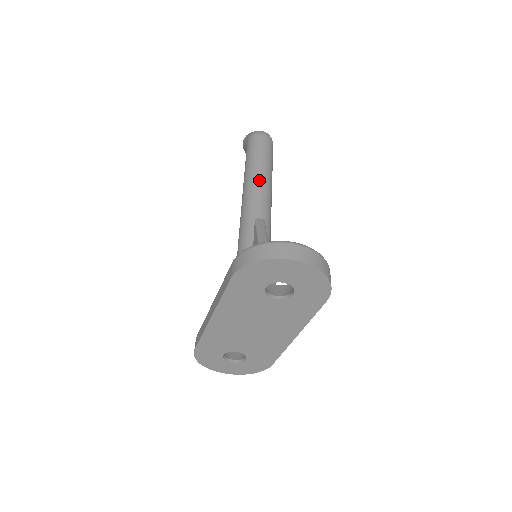
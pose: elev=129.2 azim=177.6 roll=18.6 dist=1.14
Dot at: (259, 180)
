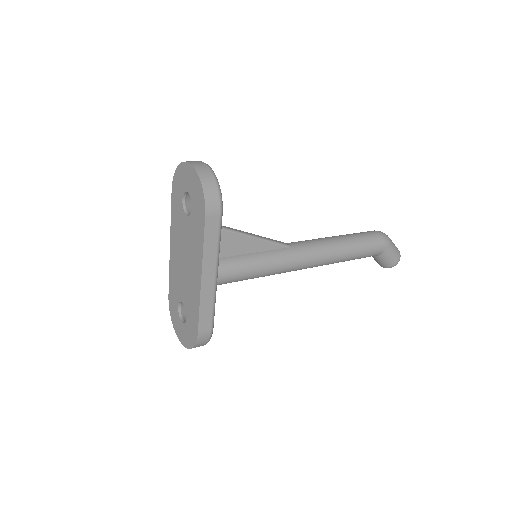
Dot at: (326, 238)
